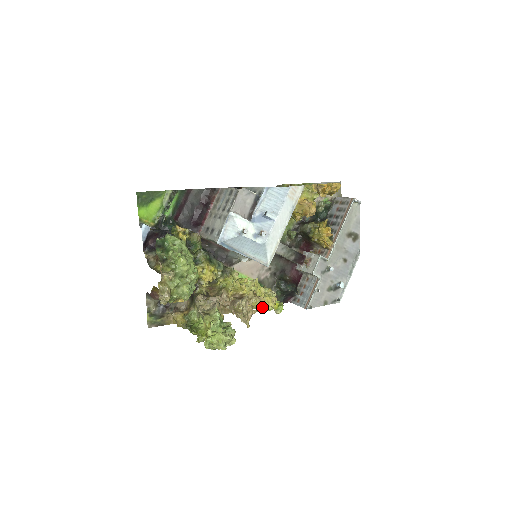
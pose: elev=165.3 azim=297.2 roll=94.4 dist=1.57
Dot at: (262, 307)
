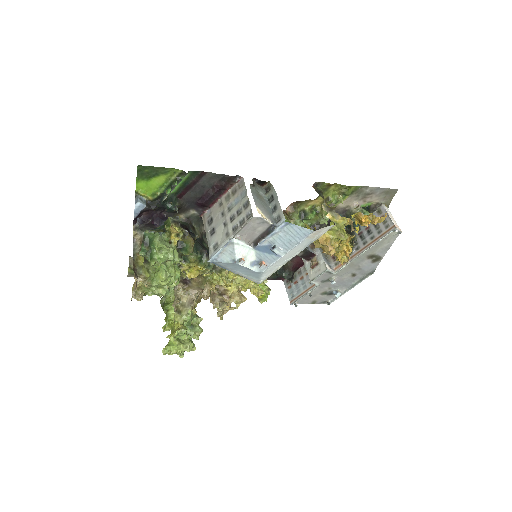
Dot at: occluded
